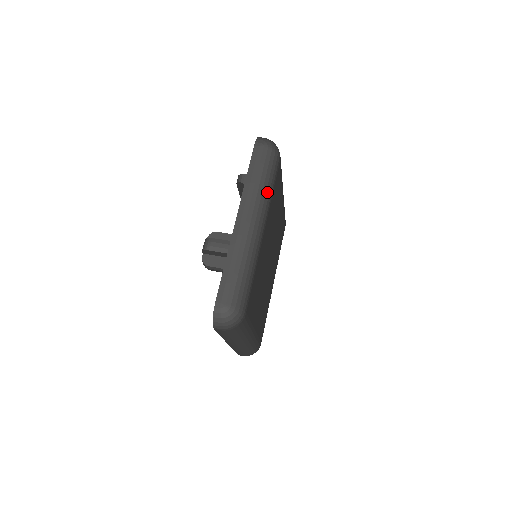
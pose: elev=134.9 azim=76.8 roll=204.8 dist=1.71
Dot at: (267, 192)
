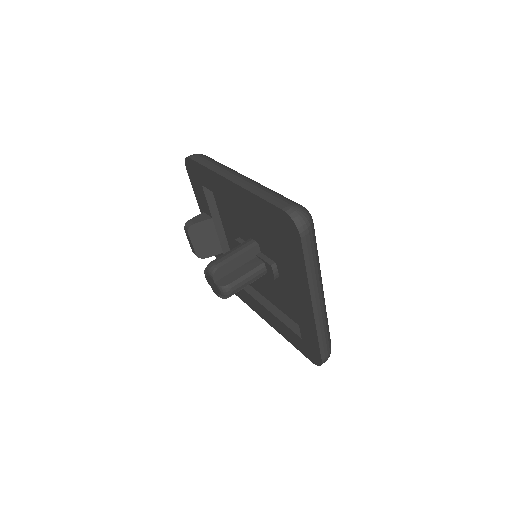
Dot at: occluded
